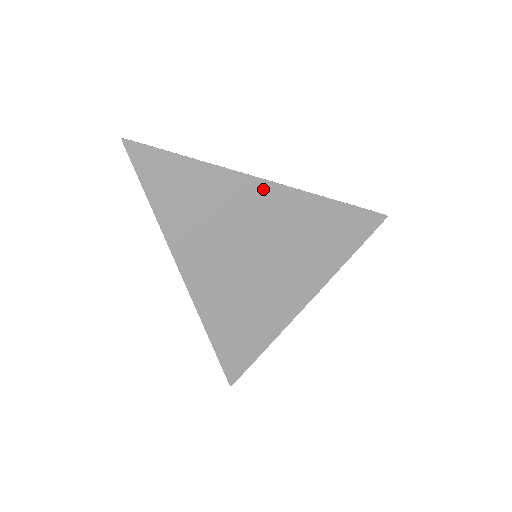
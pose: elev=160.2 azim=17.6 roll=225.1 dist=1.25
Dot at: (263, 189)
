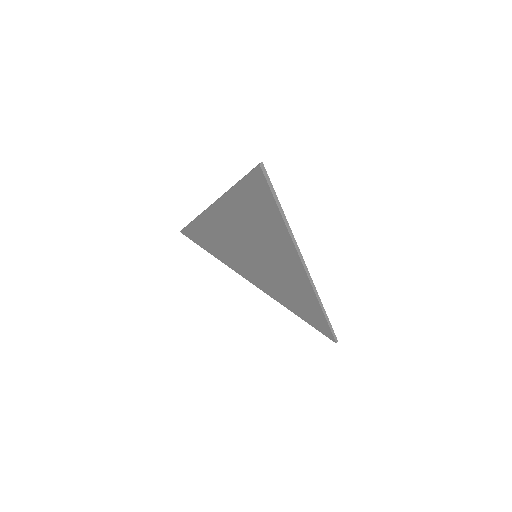
Dot at: (298, 267)
